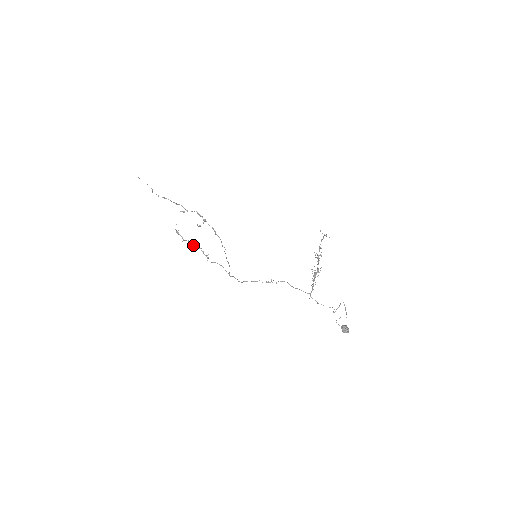
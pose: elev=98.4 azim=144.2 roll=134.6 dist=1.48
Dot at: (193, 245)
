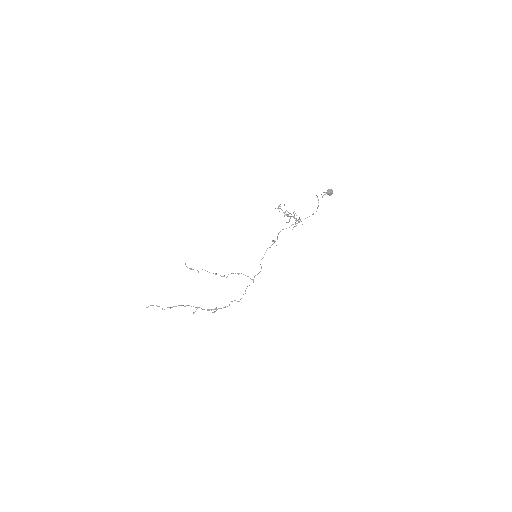
Dot at: occluded
